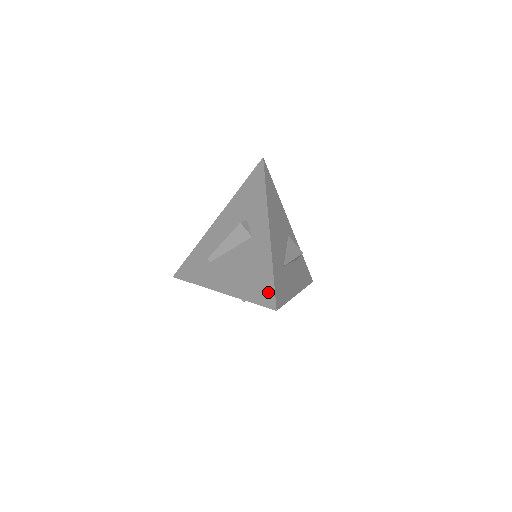
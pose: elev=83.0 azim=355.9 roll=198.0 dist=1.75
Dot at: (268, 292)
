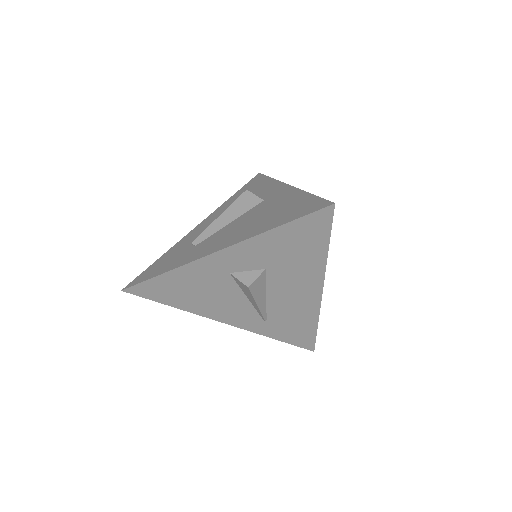
Dot at: (311, 204)
